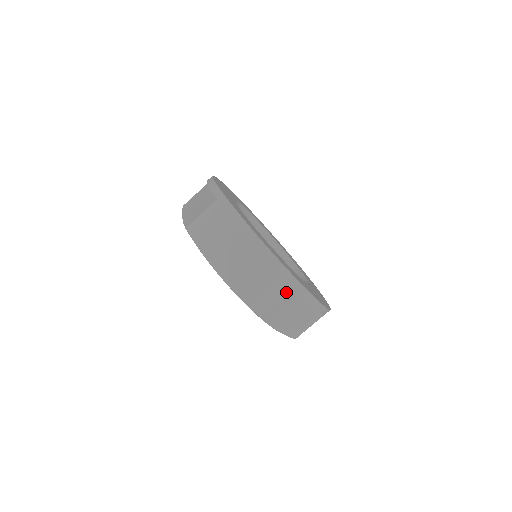
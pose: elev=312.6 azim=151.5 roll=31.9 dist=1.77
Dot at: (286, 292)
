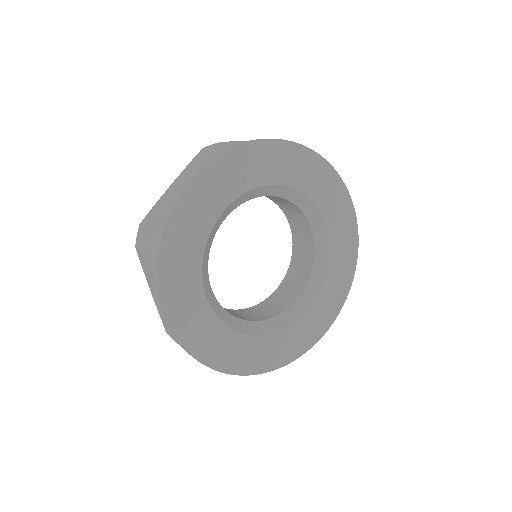
Dot at: occluded
